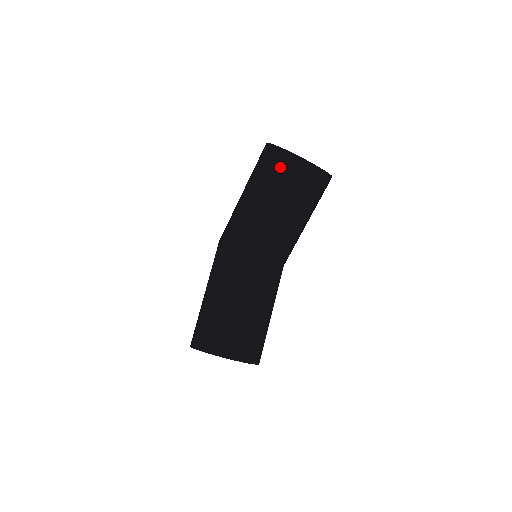
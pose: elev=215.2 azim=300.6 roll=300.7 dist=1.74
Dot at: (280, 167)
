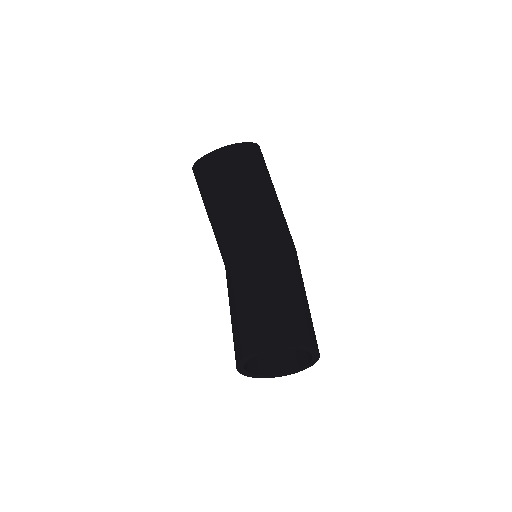
Dot at: (197, 175)
